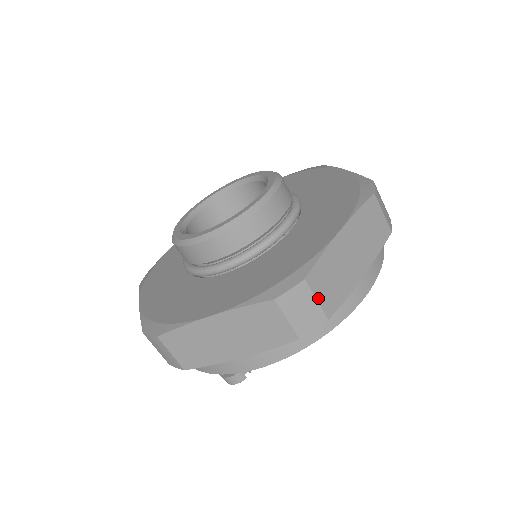
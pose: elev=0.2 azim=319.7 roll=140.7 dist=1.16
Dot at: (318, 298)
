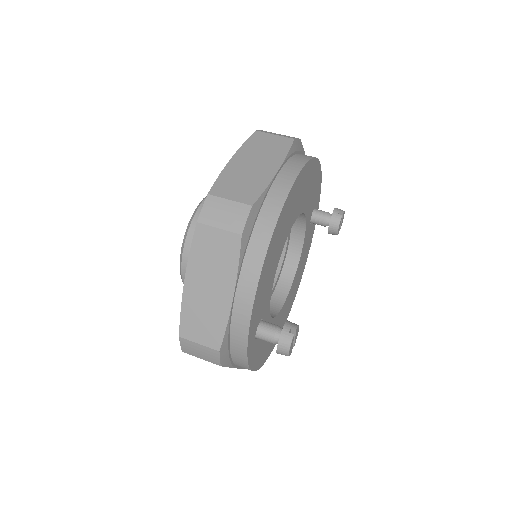
Dot at: (230, 199)
